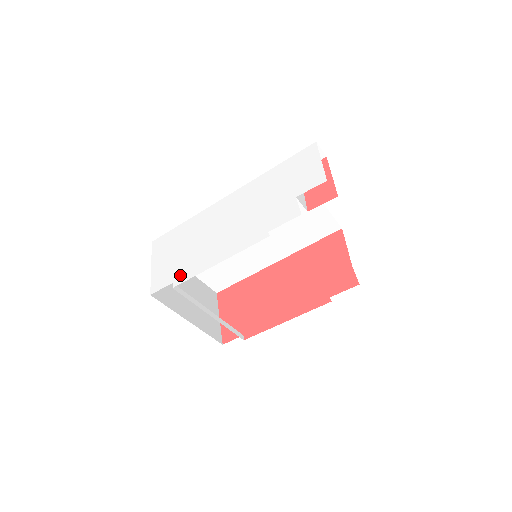
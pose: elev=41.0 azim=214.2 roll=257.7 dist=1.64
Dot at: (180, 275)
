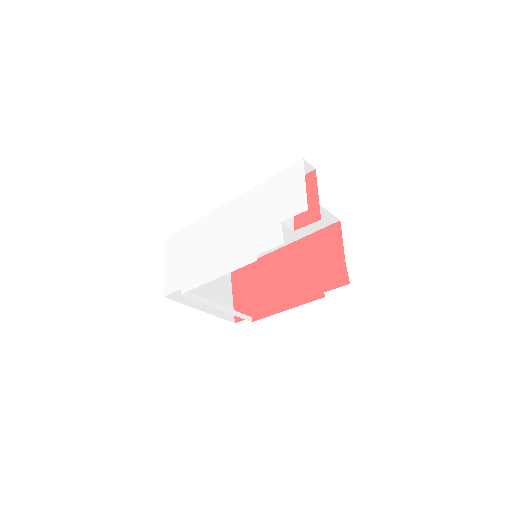
Dot at: (186, 283)
